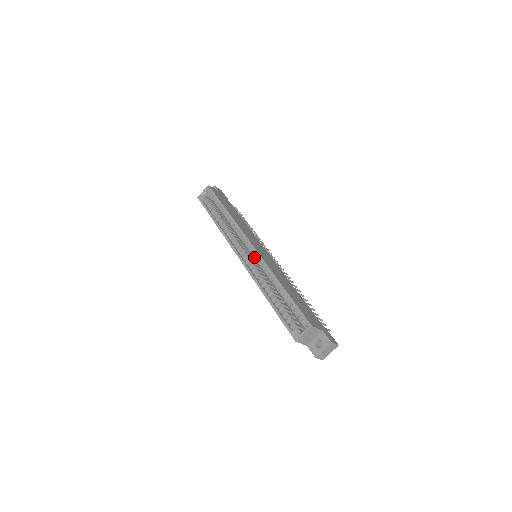
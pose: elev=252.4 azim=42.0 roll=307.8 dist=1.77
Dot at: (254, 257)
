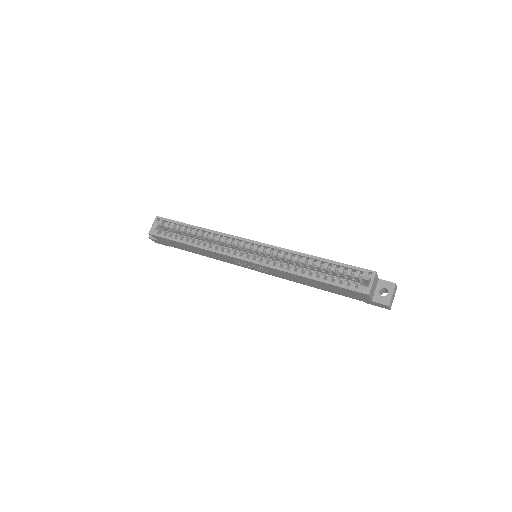
Dot at: (262, 251)
